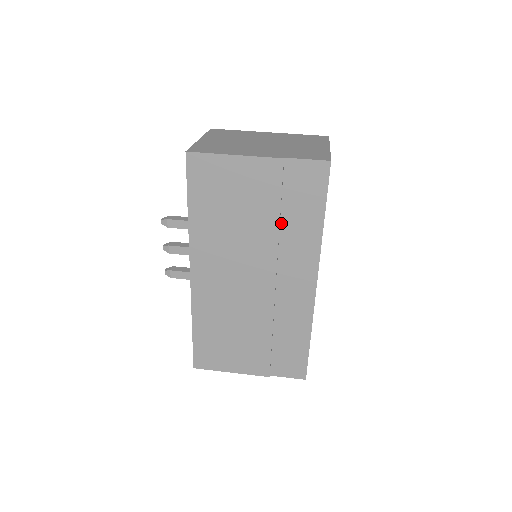
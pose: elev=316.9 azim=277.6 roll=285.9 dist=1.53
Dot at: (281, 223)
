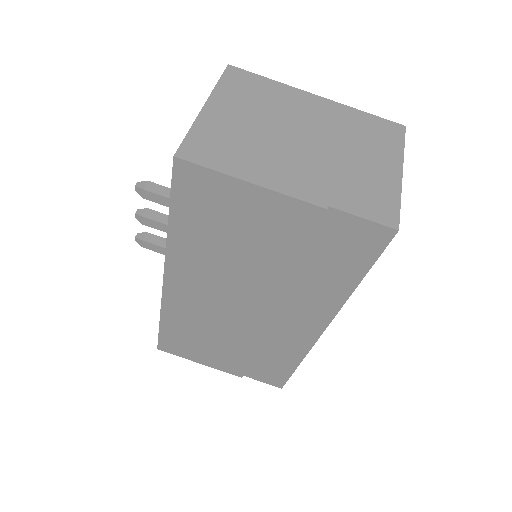
Dot at: (298, 270)
